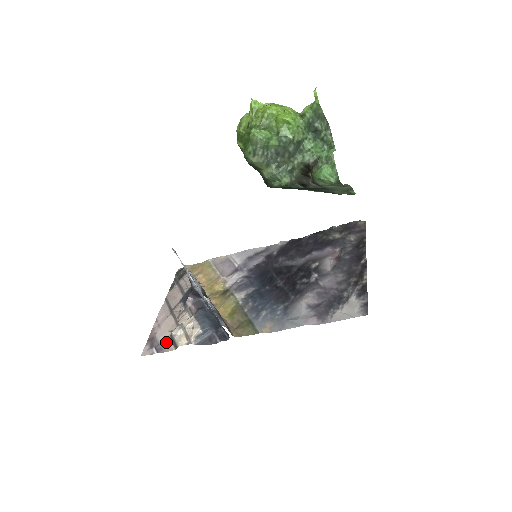
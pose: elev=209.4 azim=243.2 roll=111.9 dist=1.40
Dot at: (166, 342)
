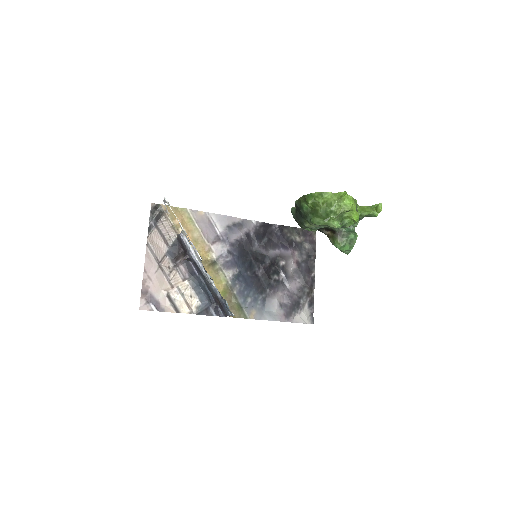
Dot at: (163, 301)
